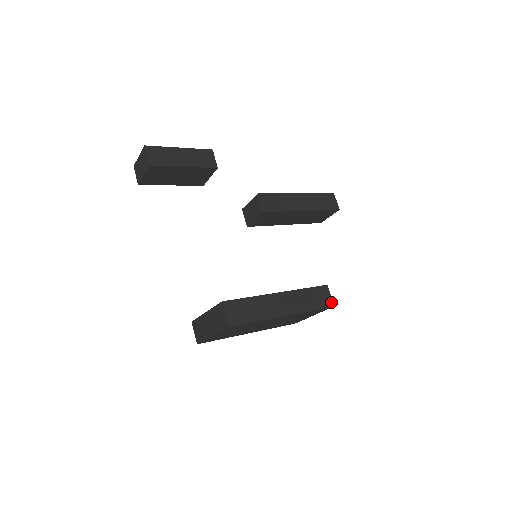
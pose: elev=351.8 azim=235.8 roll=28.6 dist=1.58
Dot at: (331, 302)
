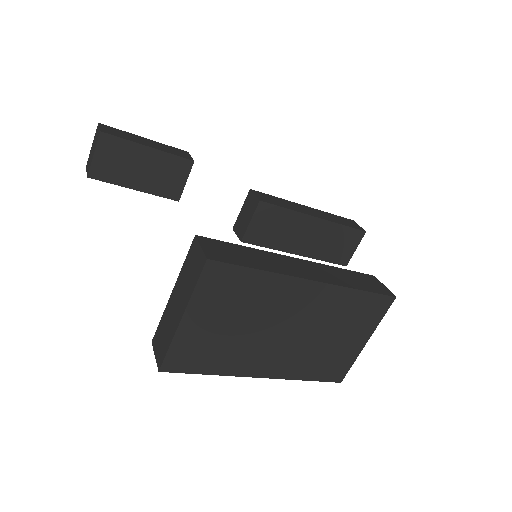
Dot at: (389, 292)
